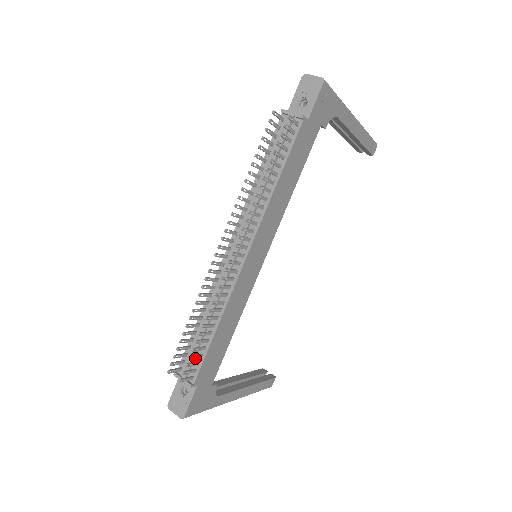
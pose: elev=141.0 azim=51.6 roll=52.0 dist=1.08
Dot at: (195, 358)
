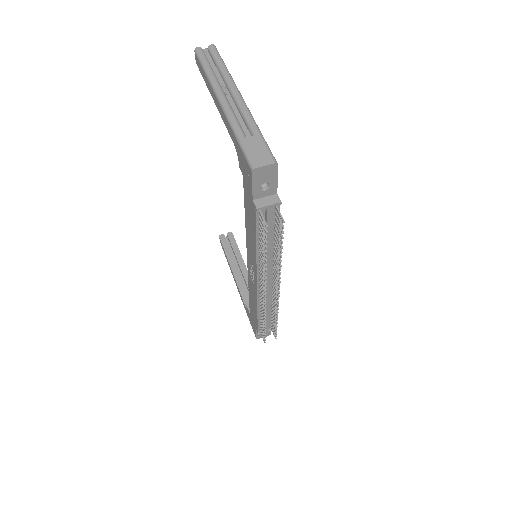
Dot at: (274, 326)
